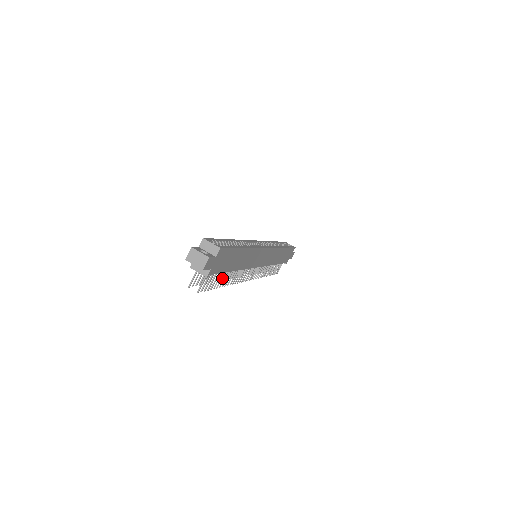
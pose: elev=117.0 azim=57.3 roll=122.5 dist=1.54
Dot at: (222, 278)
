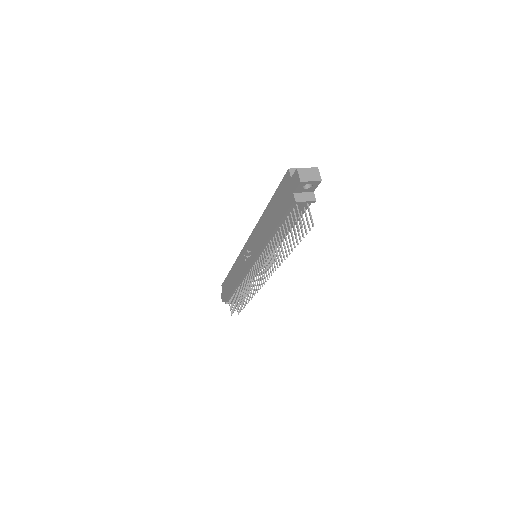
Dot at: occluded
